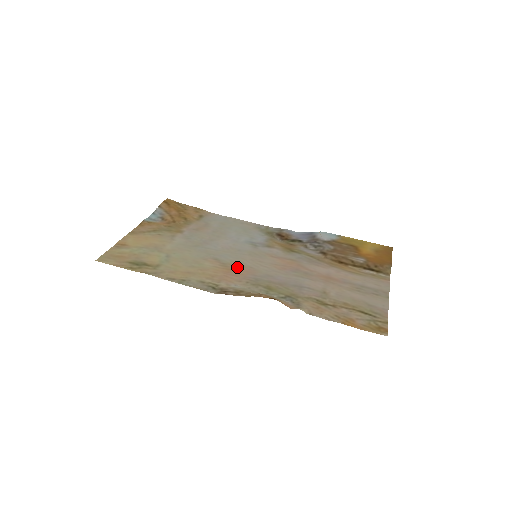
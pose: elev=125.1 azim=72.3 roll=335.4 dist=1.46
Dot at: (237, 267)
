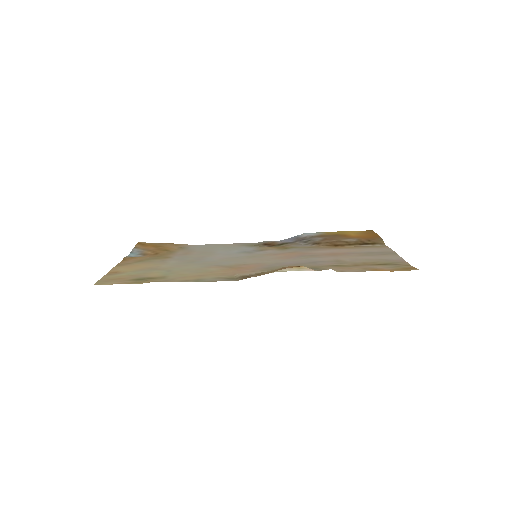
Dot at: (243, 265)
